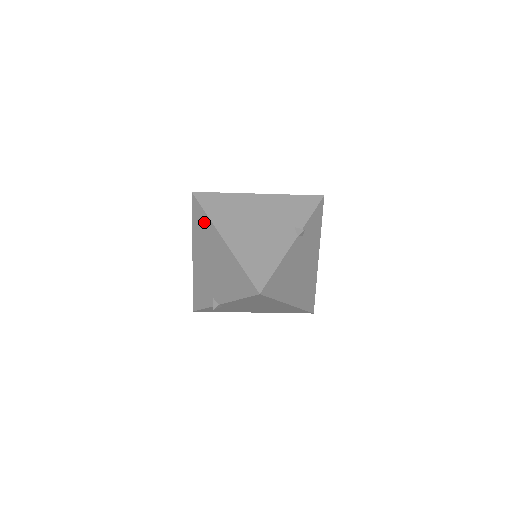
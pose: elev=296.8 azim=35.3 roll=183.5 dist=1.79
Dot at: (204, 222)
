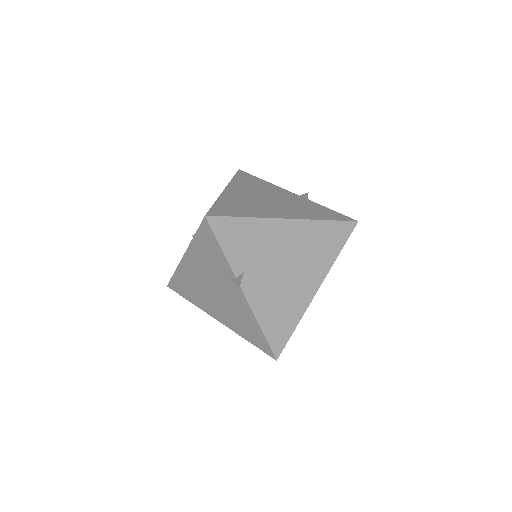
Dot at: occluded
